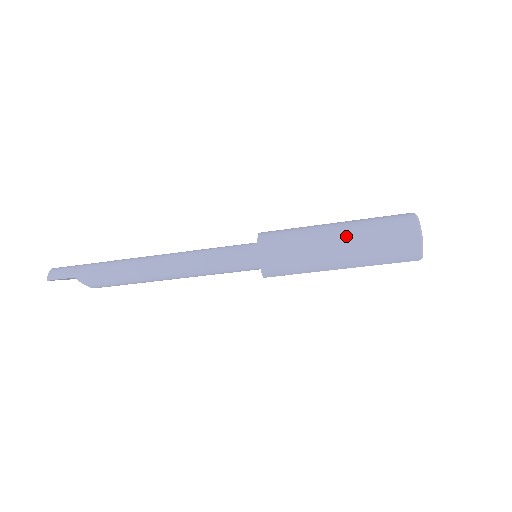
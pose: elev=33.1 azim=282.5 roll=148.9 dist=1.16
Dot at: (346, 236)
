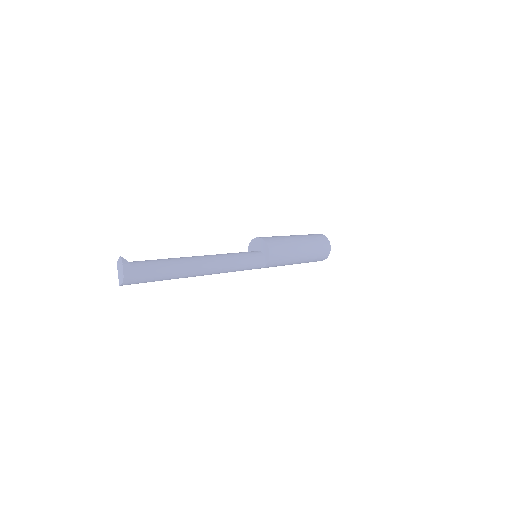
Dot at: occluded
